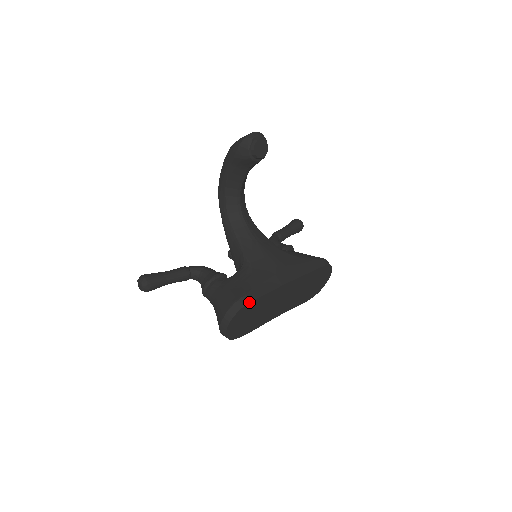
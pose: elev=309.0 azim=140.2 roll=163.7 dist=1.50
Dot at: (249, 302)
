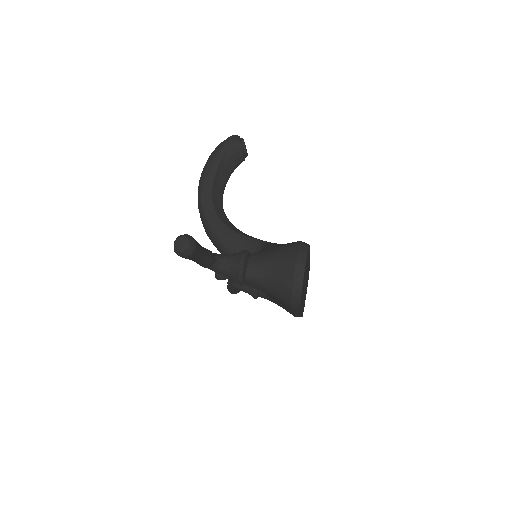
Dot at: occluded
